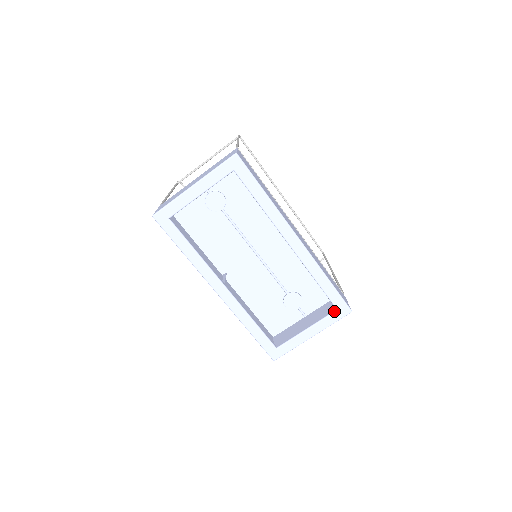
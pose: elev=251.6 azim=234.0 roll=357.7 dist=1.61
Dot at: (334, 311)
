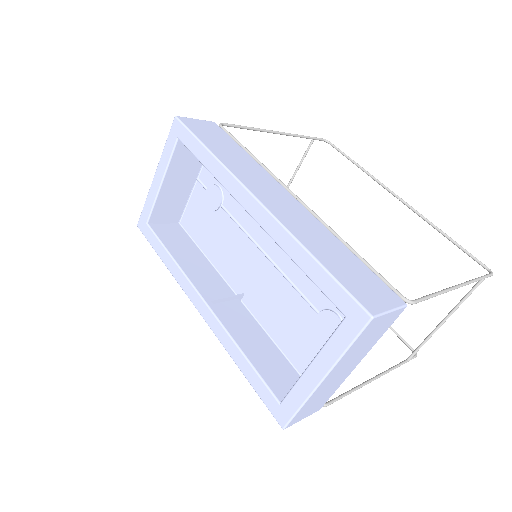
Dot at: occluded
